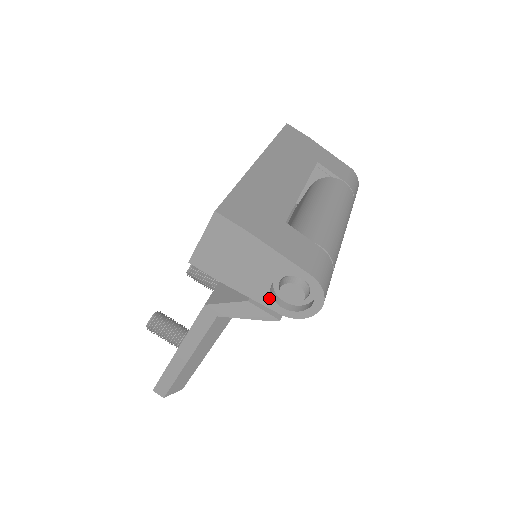
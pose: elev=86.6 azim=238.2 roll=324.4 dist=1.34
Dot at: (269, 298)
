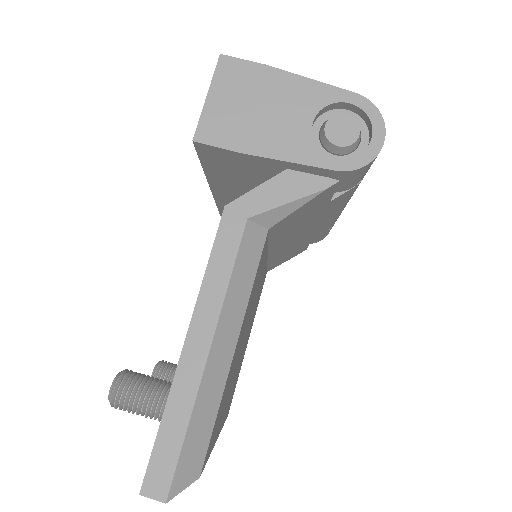
Dot at: (314, 150)
